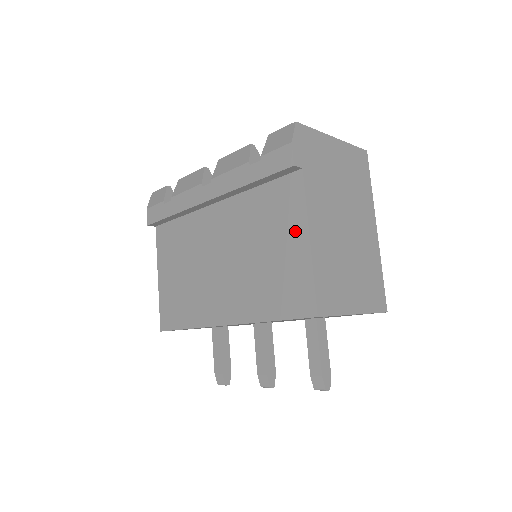
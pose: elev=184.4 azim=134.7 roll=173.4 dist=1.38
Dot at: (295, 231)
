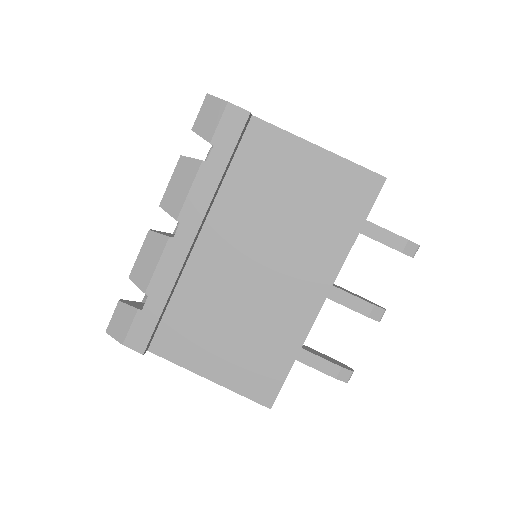
Dot at: (300, 157)
